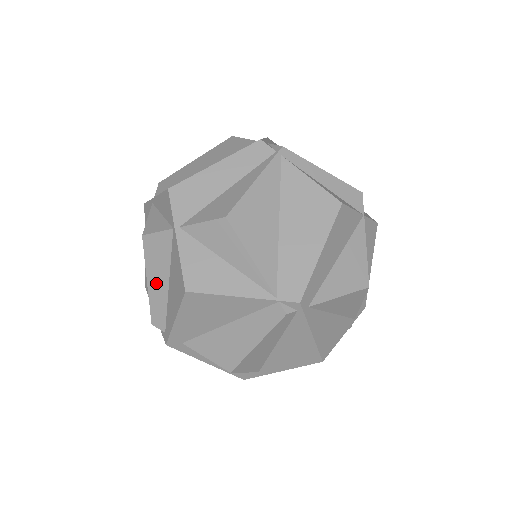
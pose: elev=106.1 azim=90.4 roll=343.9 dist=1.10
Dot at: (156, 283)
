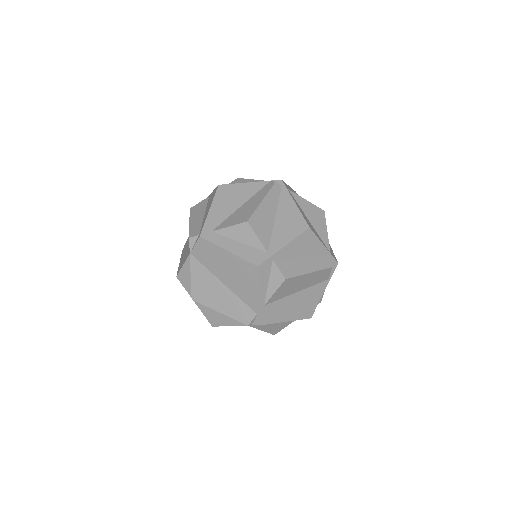
Dot at: (196, 219)
